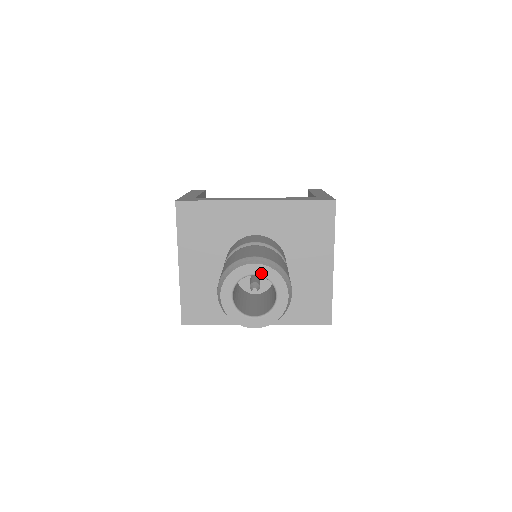
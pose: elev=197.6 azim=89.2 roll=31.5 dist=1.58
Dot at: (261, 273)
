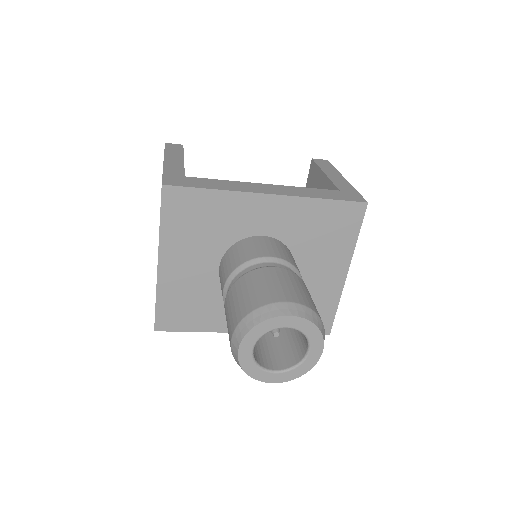
Dot at: (296, 326)
